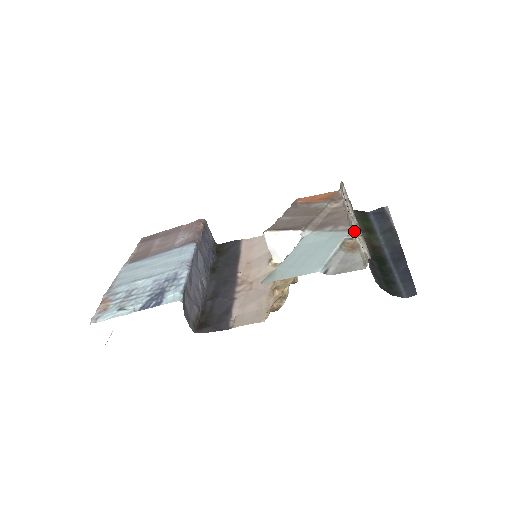
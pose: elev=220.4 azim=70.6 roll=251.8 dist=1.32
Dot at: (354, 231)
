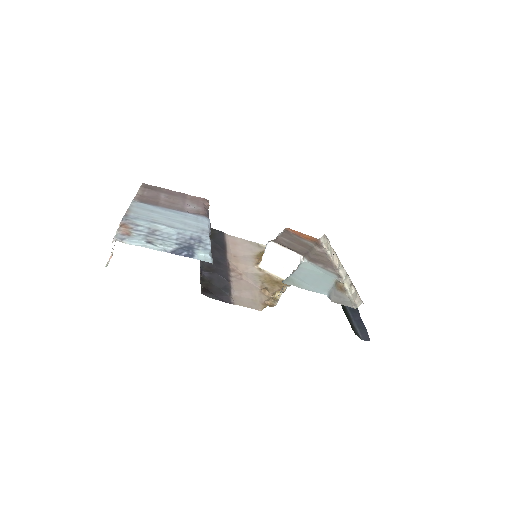
Dot at: (342, 277)
